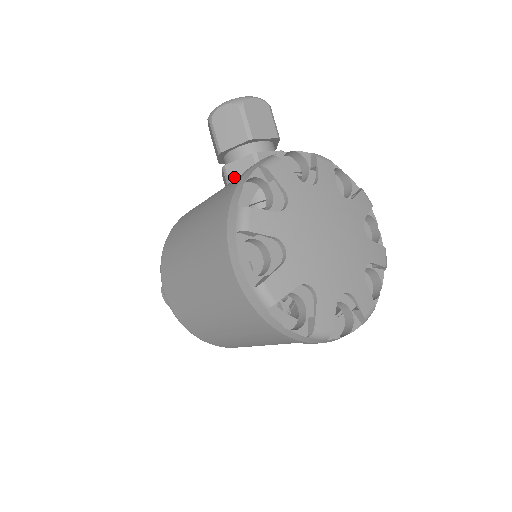
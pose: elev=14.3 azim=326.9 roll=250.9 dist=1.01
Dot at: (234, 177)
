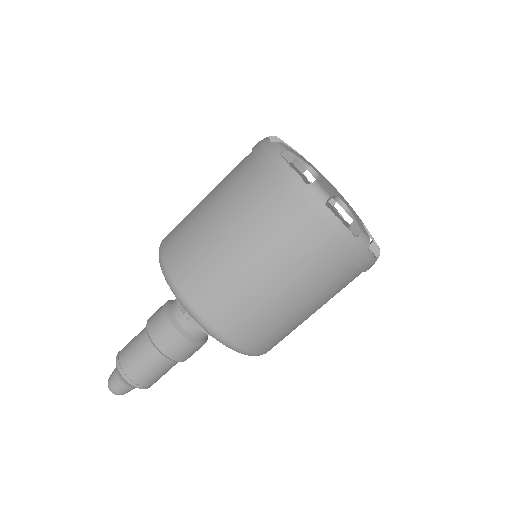
Dot at: occluded
